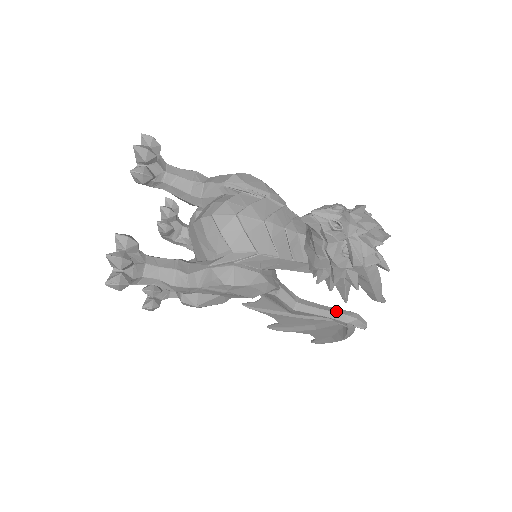
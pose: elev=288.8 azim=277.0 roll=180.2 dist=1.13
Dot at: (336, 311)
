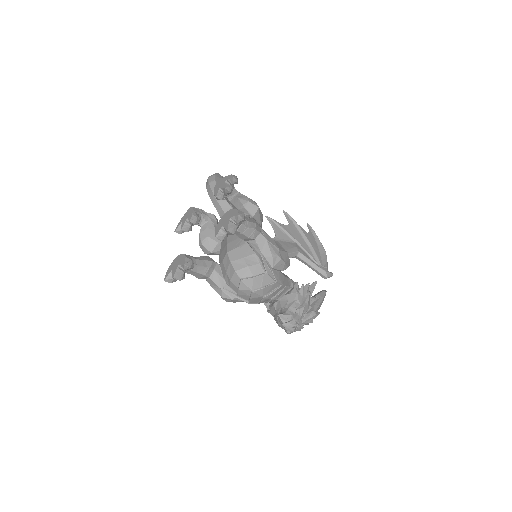
Dot at: occluded
